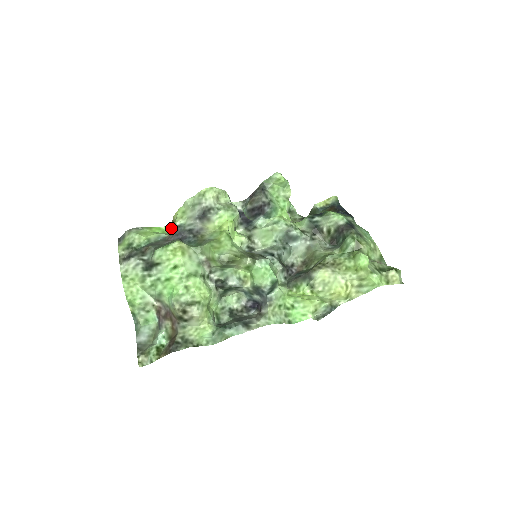
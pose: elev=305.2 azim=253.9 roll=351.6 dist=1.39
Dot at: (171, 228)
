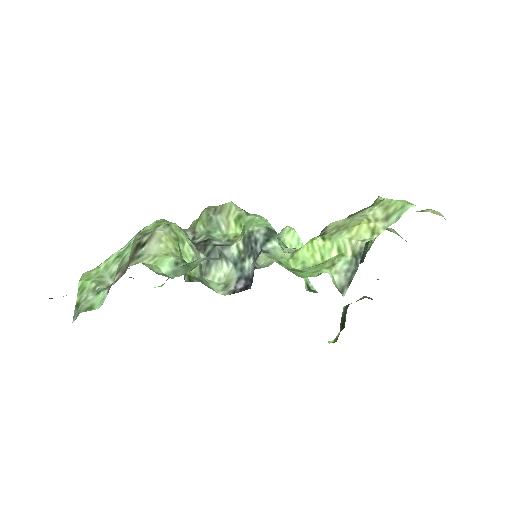
Dot at: (164, 283)
